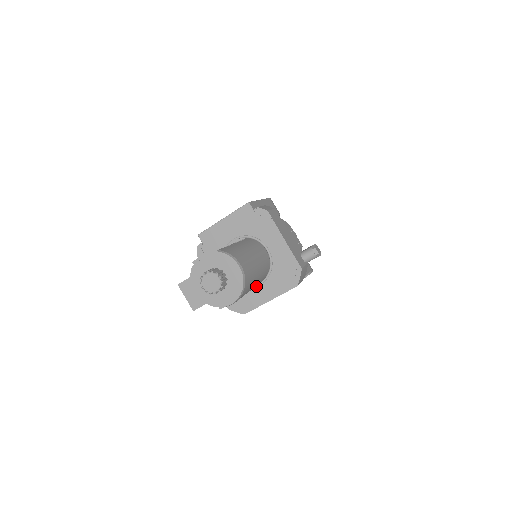
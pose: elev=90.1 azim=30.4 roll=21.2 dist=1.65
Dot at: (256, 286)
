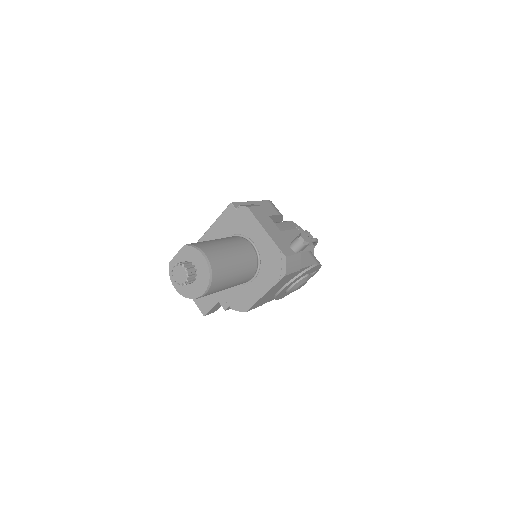
Dot at: (250, 282)
